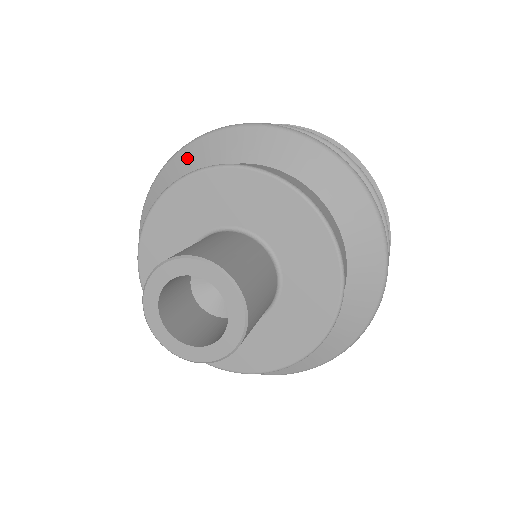
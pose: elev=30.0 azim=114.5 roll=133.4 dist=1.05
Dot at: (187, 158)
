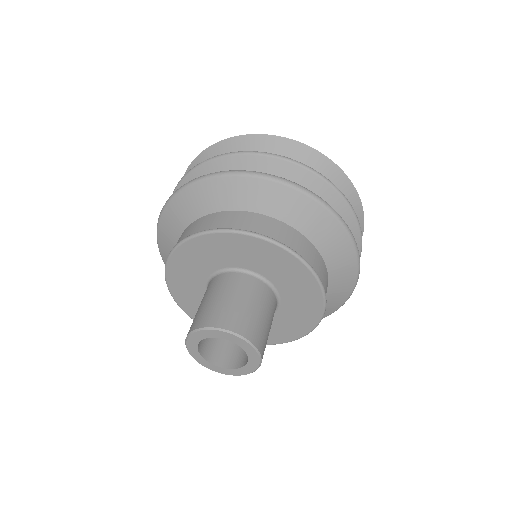
Dot at: (210, 190)
